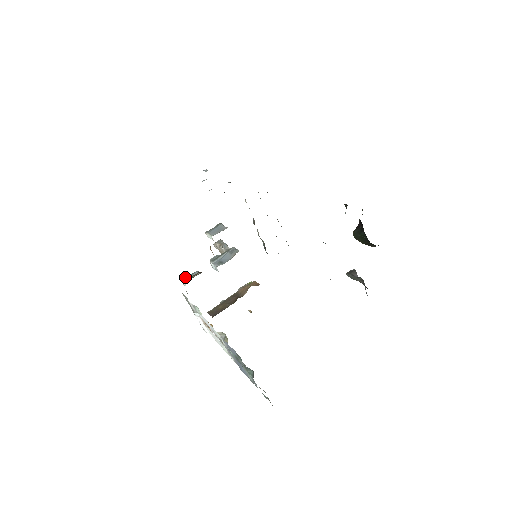
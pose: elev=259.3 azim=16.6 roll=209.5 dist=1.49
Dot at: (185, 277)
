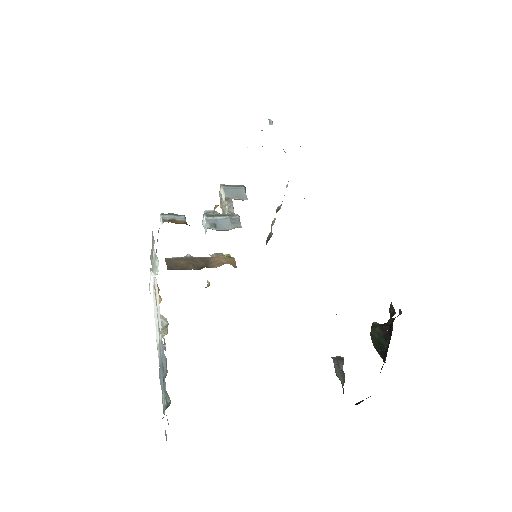
Dot at: occluded
